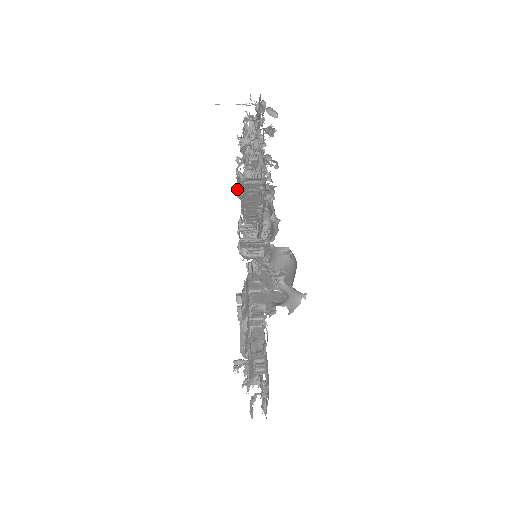
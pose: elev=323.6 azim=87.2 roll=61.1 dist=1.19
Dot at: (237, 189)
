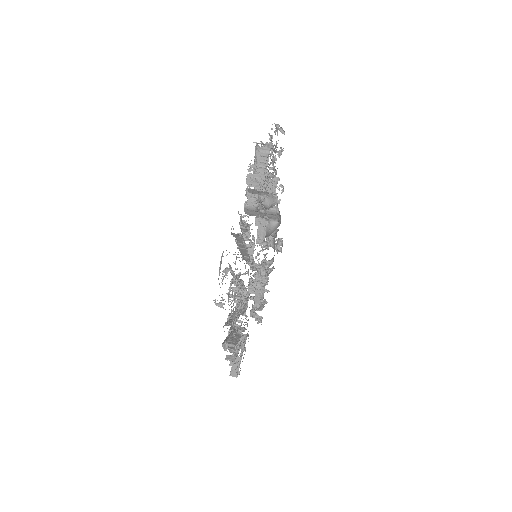
Dot at: occluded
